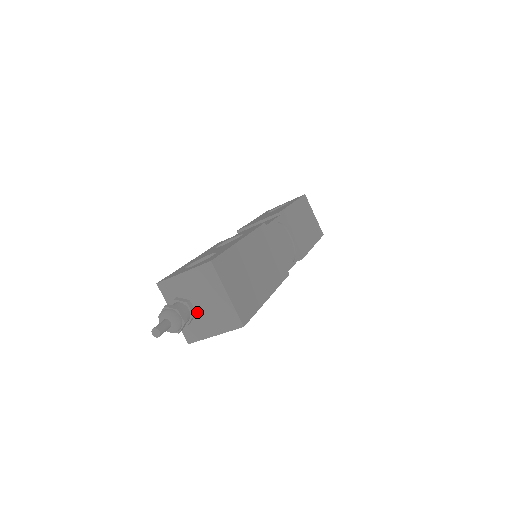
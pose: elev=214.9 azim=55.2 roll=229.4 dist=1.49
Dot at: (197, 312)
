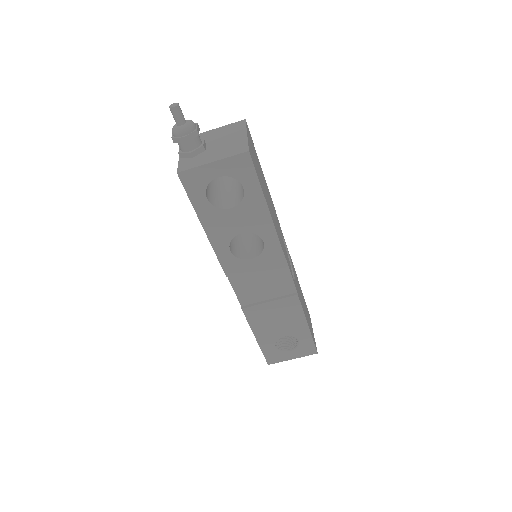
Dot at: (207, 149)
